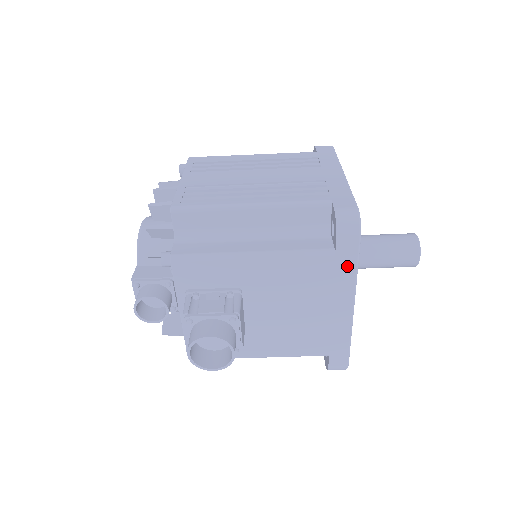
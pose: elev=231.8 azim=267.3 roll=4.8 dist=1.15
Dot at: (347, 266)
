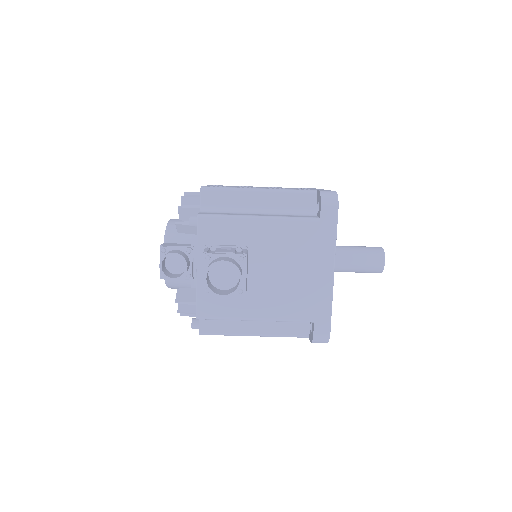
Dot at: (329, 232)
